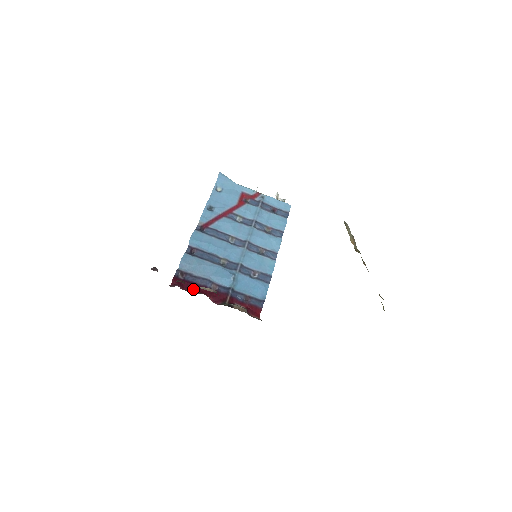
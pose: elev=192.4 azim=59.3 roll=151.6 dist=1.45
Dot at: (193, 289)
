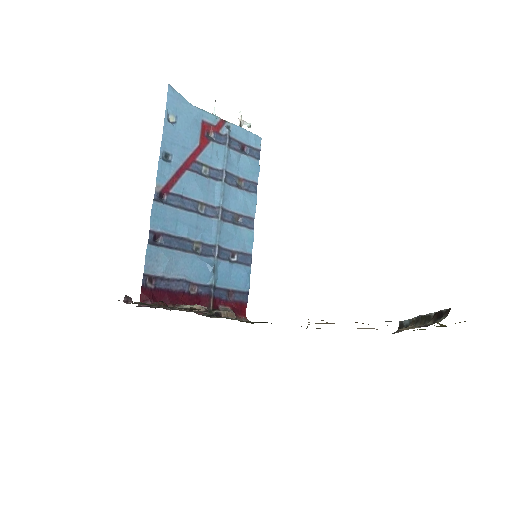
Dot at: (169, 300)
